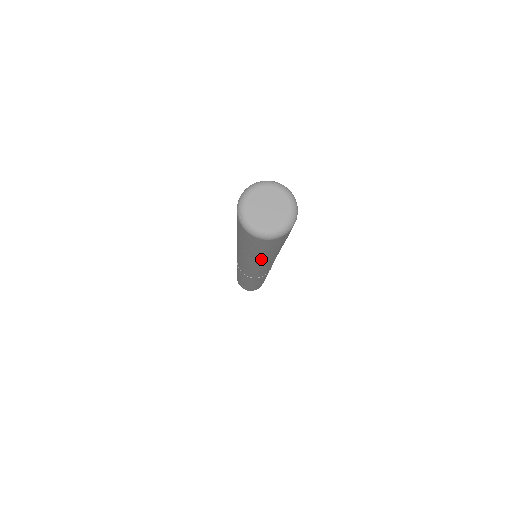
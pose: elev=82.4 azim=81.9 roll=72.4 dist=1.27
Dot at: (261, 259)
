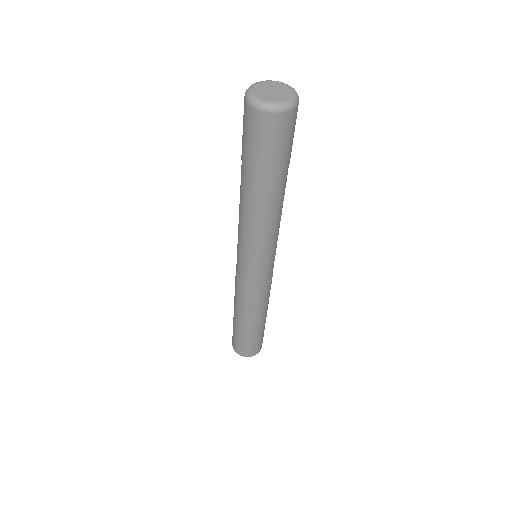
Dot at: (263, 198)
